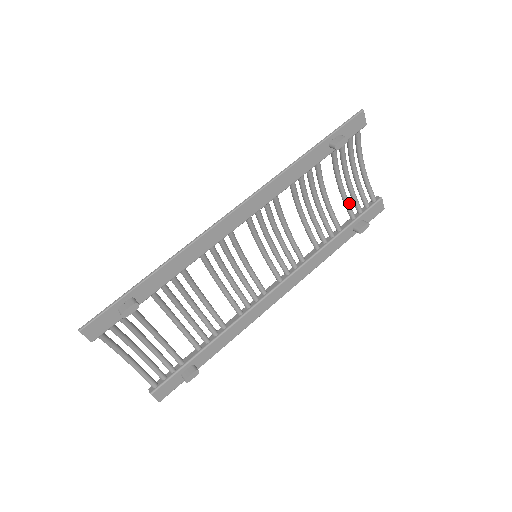
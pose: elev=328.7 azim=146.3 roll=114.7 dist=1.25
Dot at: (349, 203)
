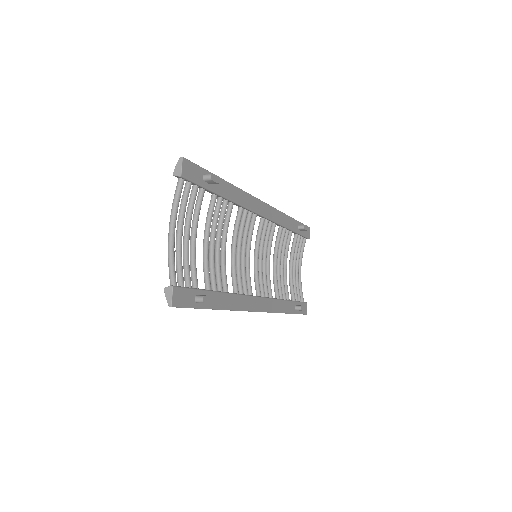
Dot at: (293, 287)
